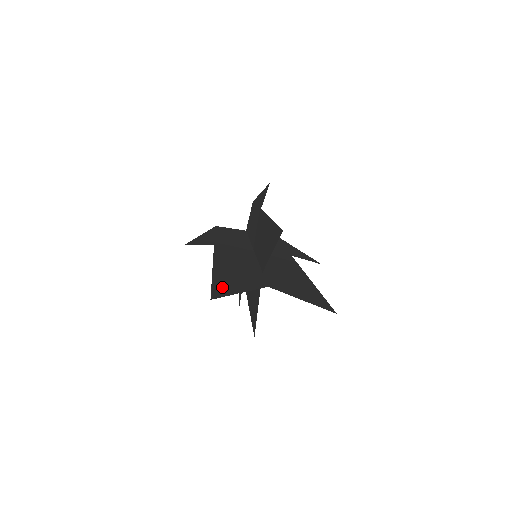
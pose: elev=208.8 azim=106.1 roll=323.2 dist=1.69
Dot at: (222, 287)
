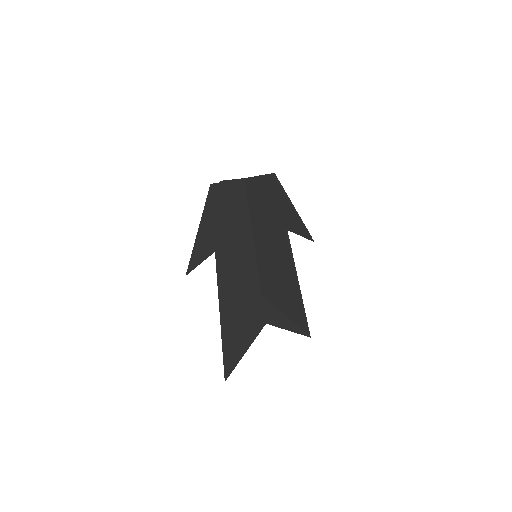
Dot at: (231, 352)
